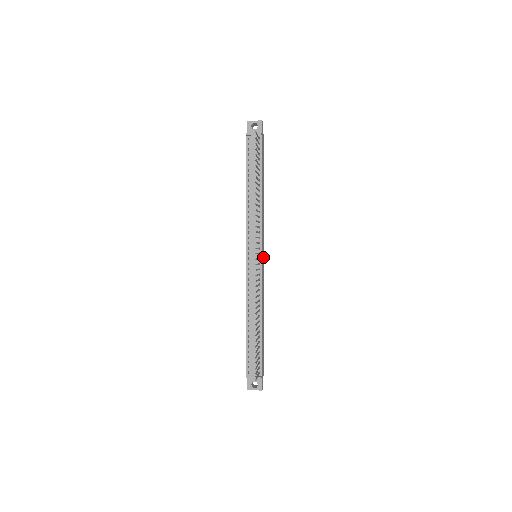
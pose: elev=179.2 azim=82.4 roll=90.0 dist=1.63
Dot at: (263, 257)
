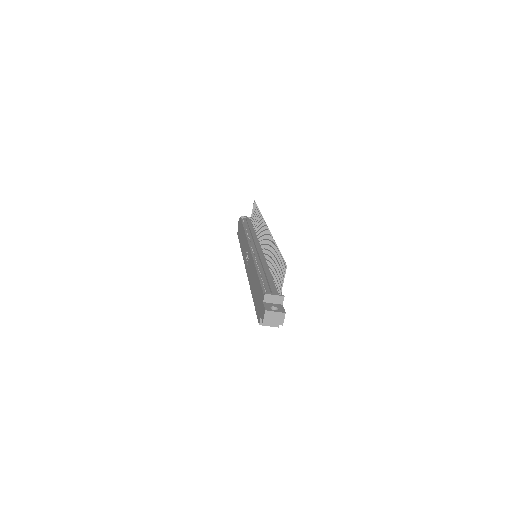
Dot at: occluded
